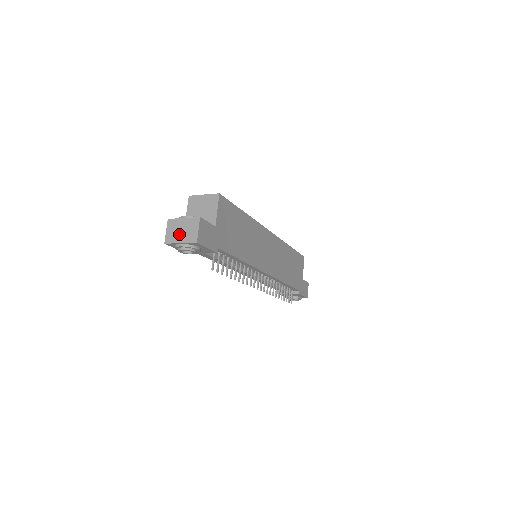
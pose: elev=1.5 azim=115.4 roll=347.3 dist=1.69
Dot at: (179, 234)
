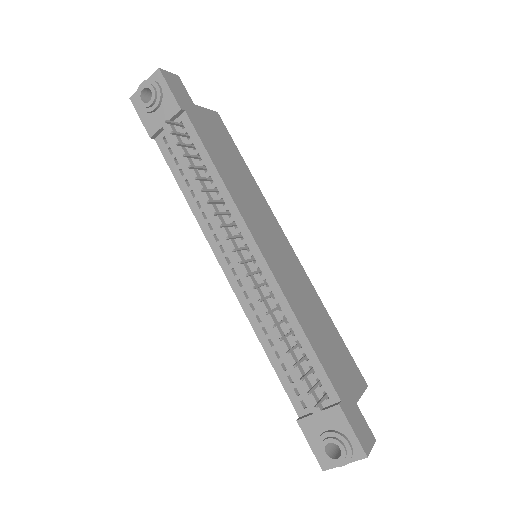
Dot at: occluded
